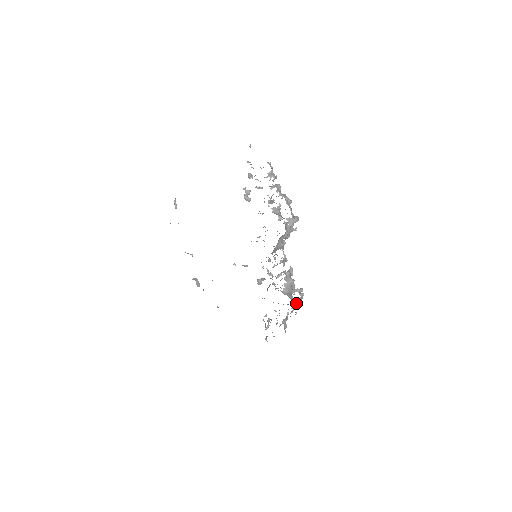
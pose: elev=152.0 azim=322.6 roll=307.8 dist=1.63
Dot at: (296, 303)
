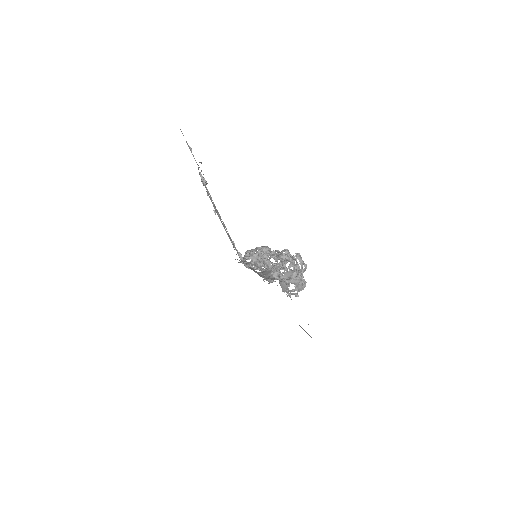
Dot at: (272, 282)
